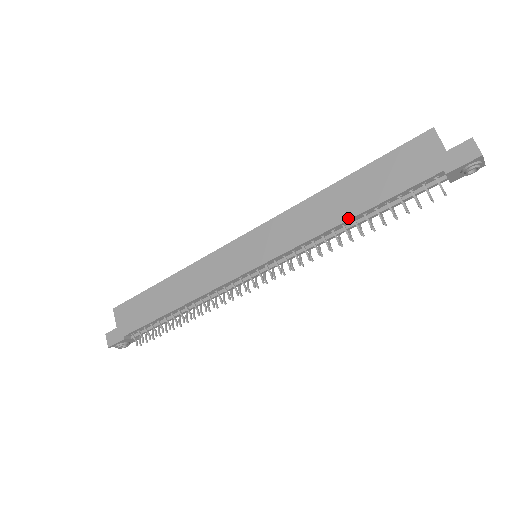
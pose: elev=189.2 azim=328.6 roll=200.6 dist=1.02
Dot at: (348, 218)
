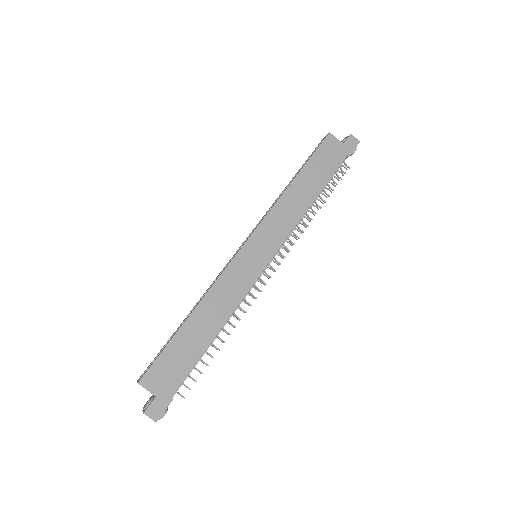
Dot at: (313, 199)
